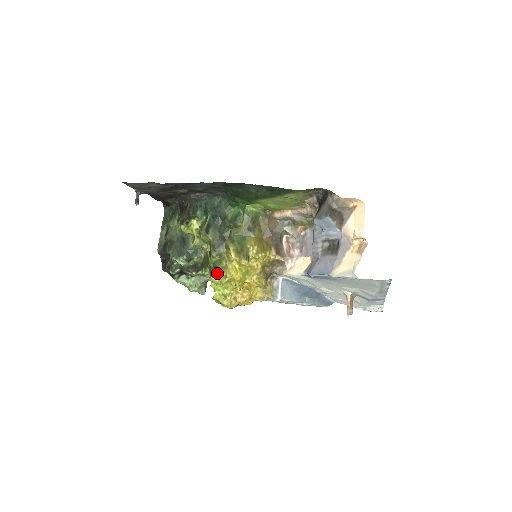
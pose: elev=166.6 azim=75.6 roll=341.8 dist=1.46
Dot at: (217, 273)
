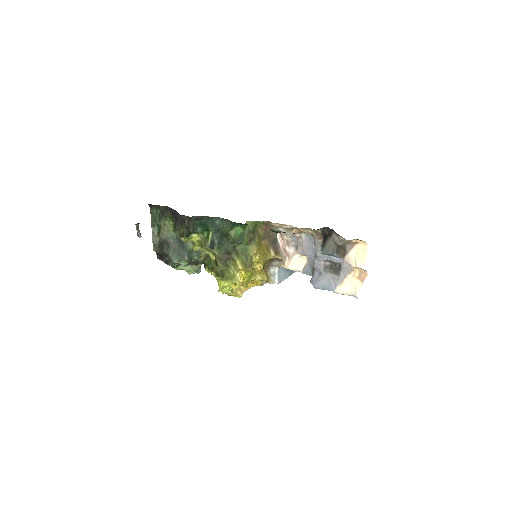
Dot at: (226, 280)
